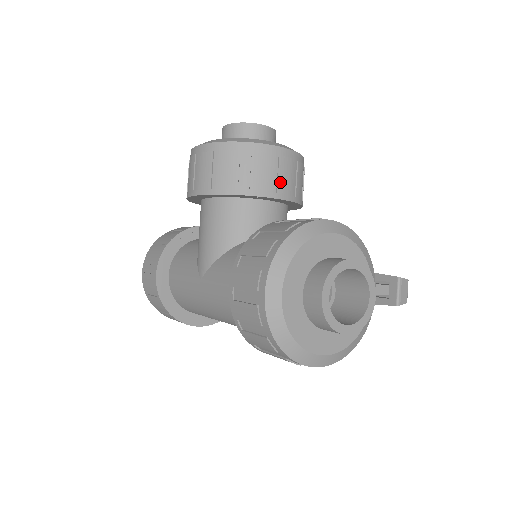
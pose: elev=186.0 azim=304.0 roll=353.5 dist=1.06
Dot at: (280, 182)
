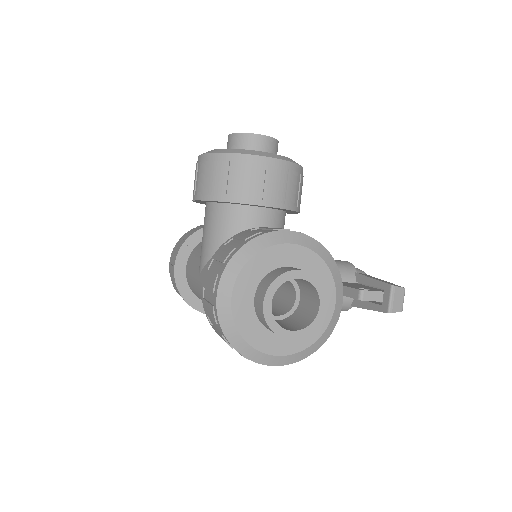
Dot at: (266, 190)
